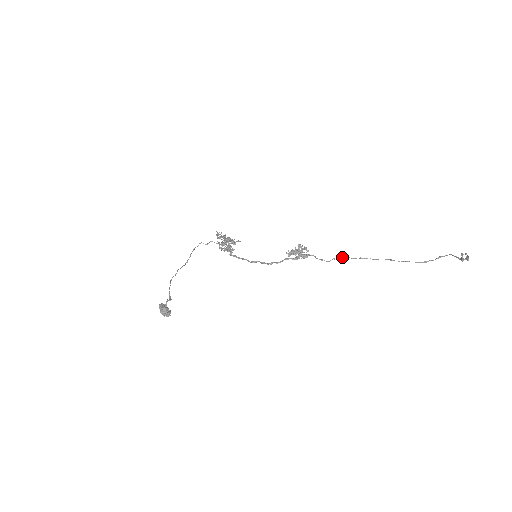
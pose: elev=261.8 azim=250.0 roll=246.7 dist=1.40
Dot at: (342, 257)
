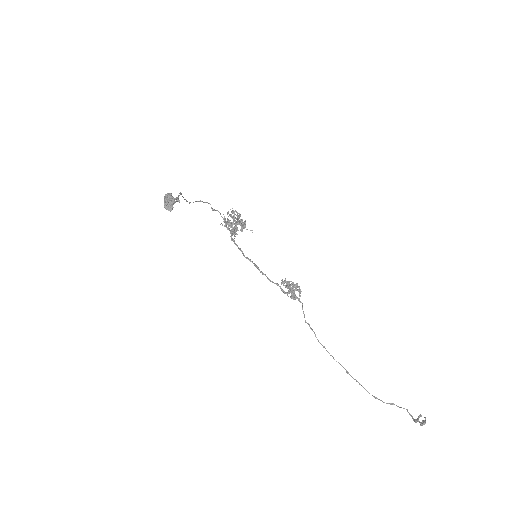
Dot at: occluded
